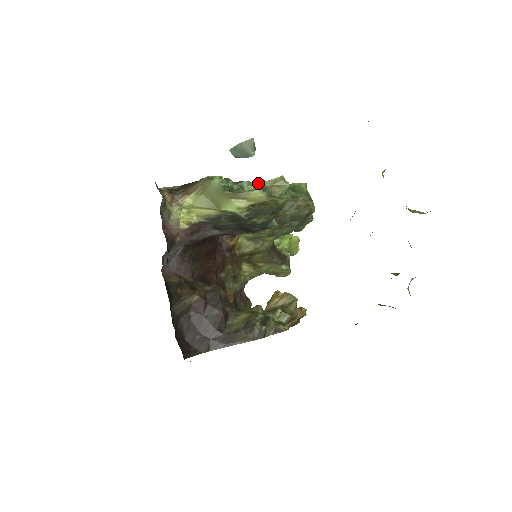
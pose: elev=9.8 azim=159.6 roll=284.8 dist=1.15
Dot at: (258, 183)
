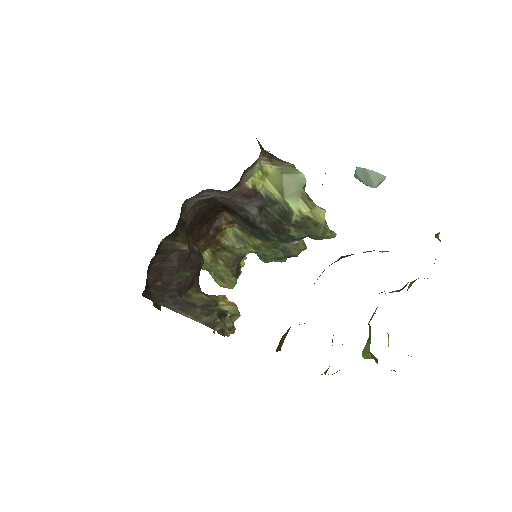
Dot at: occluded
